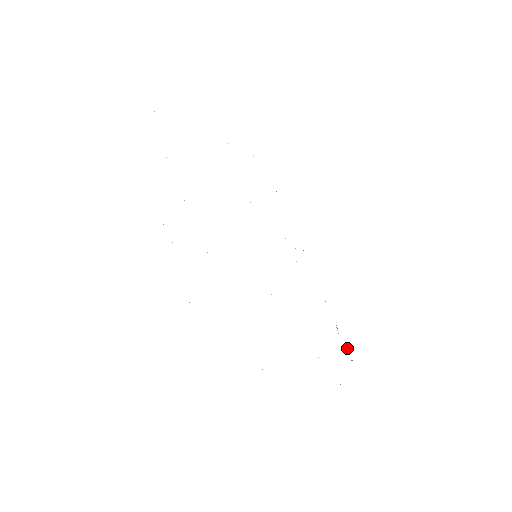
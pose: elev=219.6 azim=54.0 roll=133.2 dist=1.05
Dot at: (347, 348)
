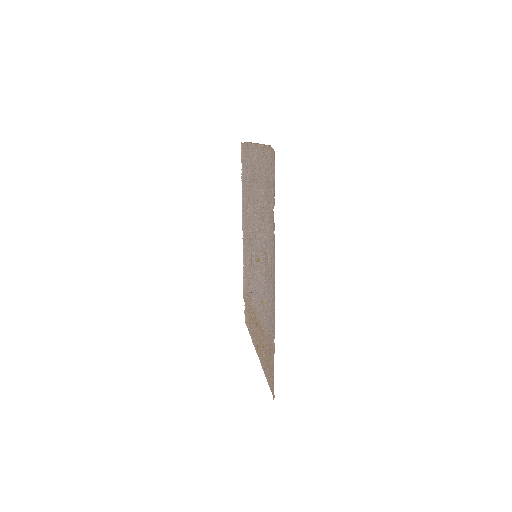
Dot at: (244, 313)
